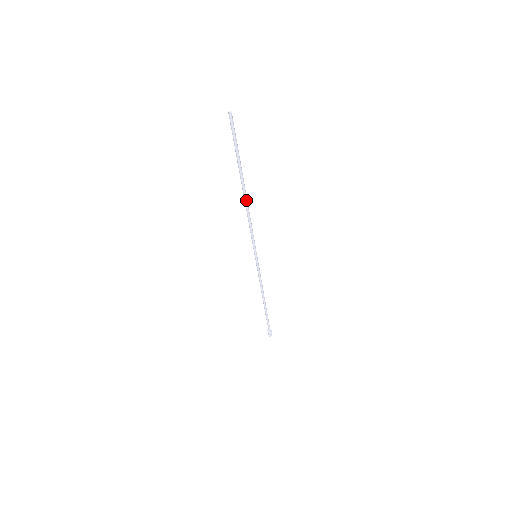
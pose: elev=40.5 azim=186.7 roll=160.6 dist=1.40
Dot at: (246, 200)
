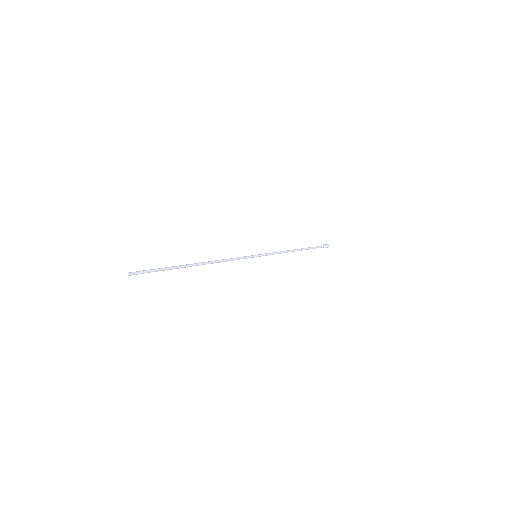
Dot at: occluded
